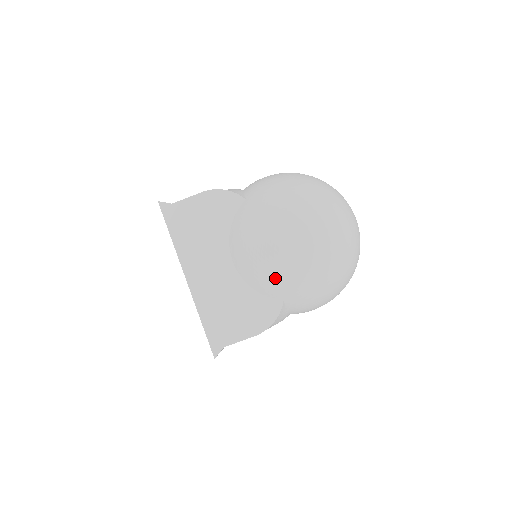
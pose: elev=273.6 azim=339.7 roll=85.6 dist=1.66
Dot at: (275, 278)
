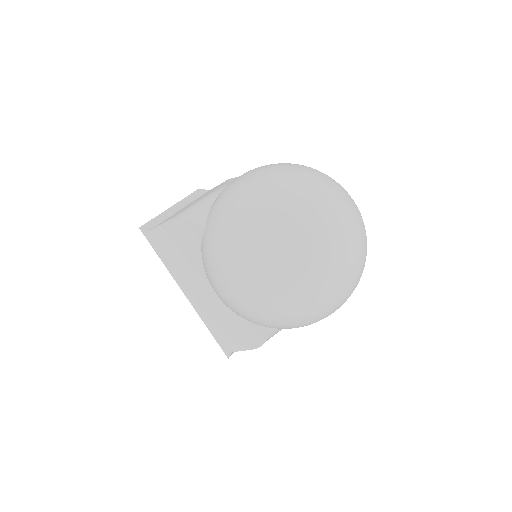
Dot at: (244, 317)
